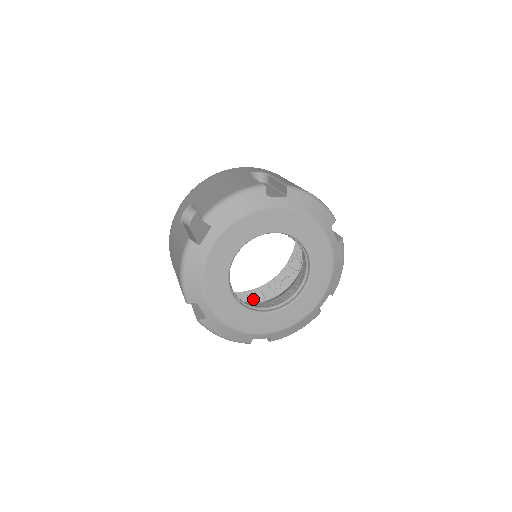
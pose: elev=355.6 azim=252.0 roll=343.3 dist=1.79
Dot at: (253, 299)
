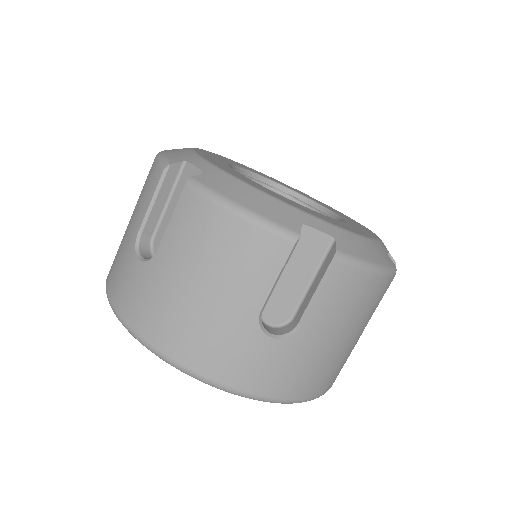
Dot at: occluded
